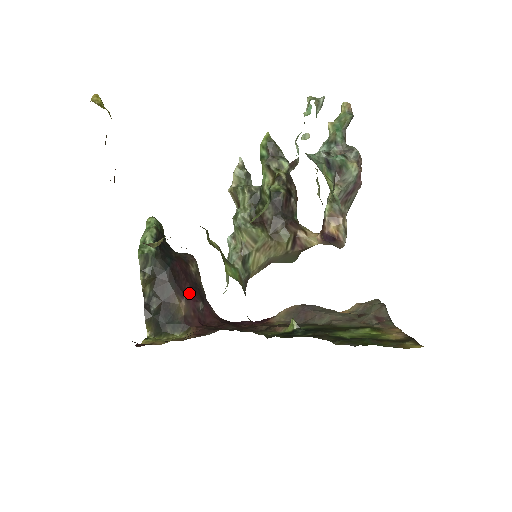
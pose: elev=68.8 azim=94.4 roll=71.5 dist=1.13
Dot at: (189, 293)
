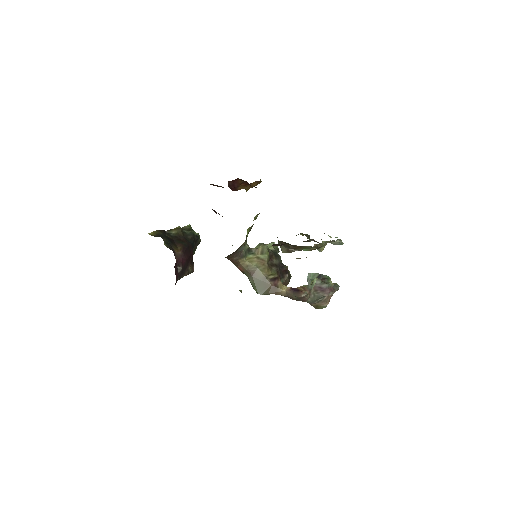
Dot at: (185, 258)
